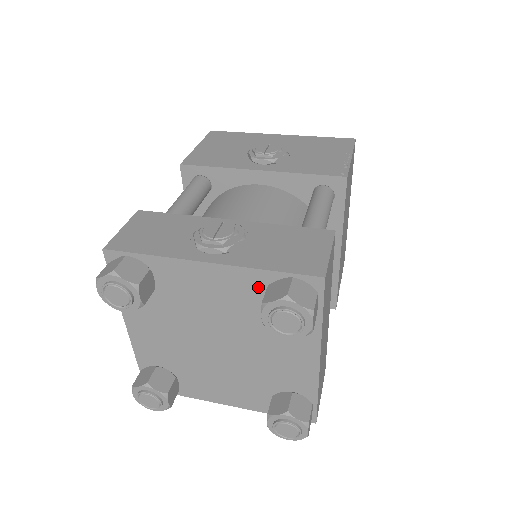
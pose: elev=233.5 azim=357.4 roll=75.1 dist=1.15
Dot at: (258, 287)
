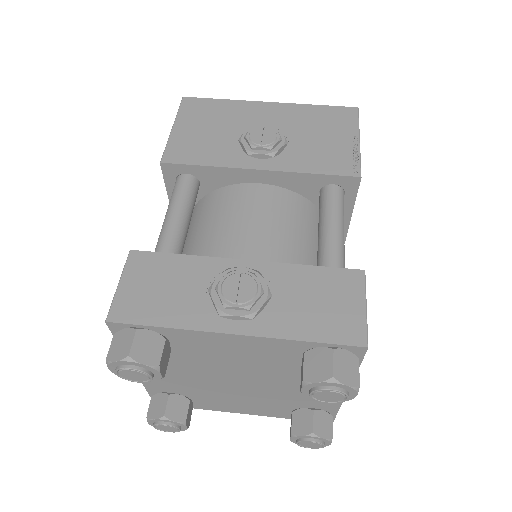
Dot at: (291, 351)
